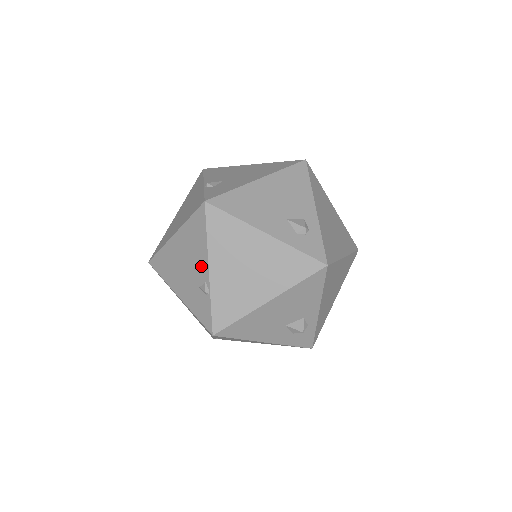
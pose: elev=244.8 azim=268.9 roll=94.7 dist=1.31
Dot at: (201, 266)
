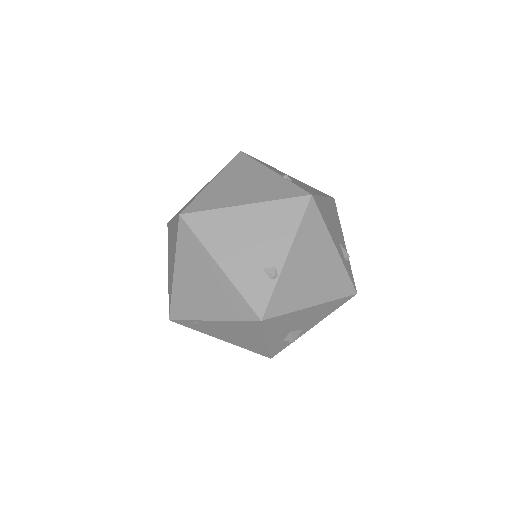
Dot at: (277, 250)
